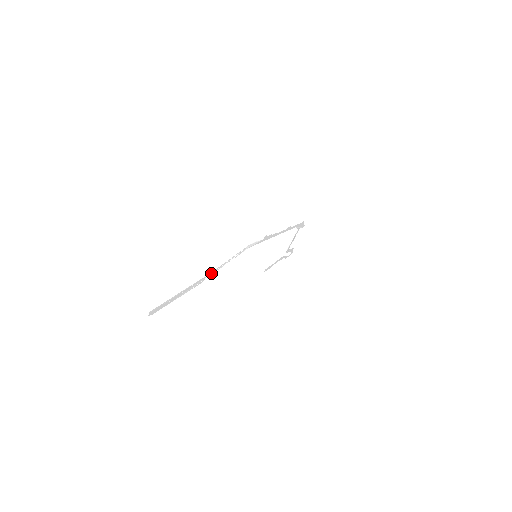
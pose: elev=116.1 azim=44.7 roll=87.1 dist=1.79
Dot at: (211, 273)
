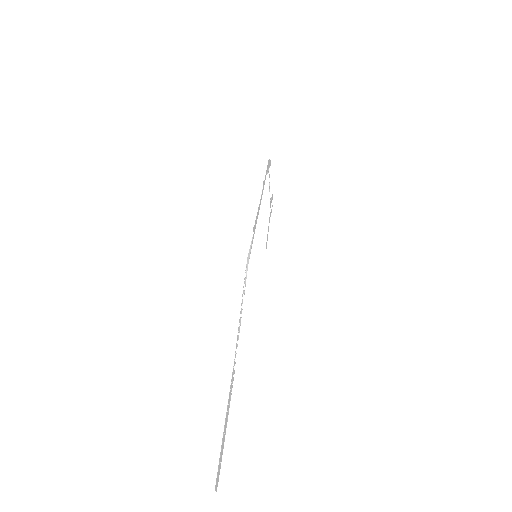
Dot at: (236, 346)
